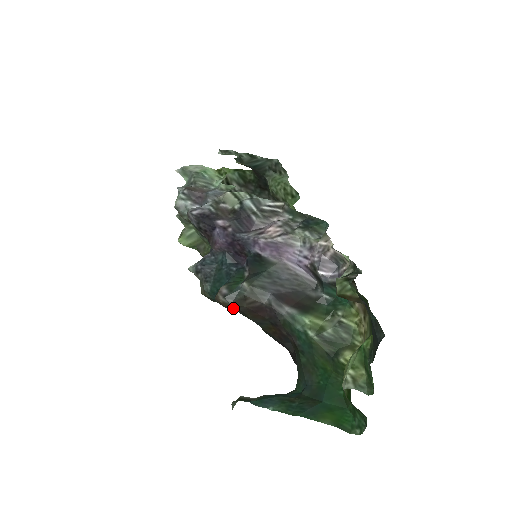
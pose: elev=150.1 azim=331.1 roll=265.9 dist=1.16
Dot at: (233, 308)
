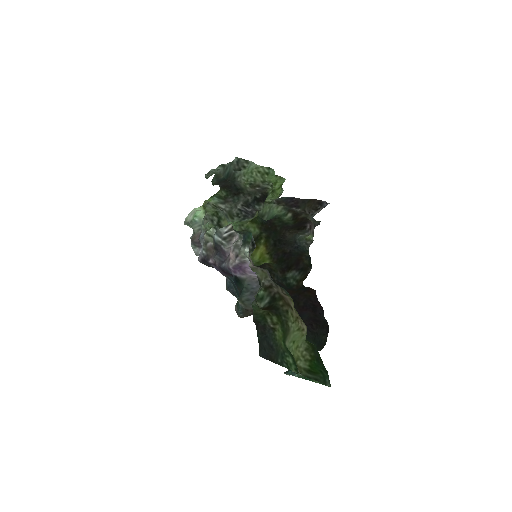
Dot at: occluded
